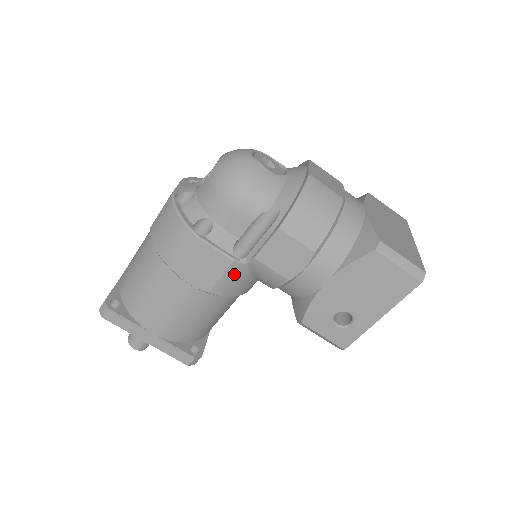
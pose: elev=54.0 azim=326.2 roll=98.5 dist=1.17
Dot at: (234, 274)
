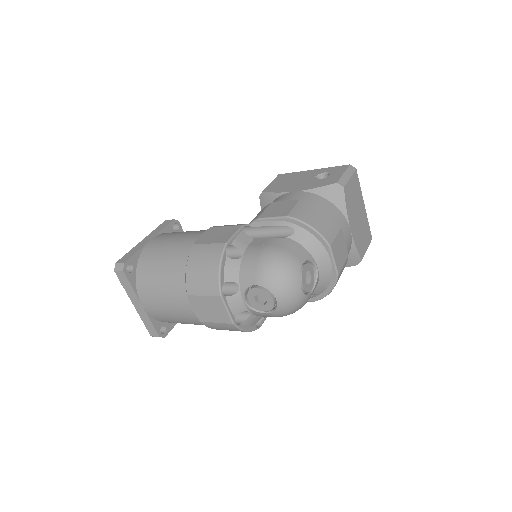
Dot at: occluded
